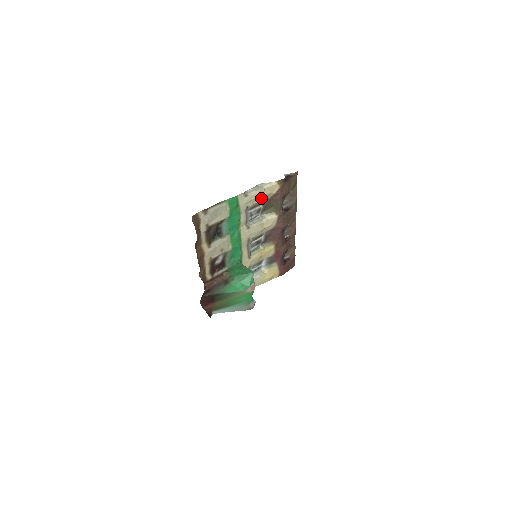
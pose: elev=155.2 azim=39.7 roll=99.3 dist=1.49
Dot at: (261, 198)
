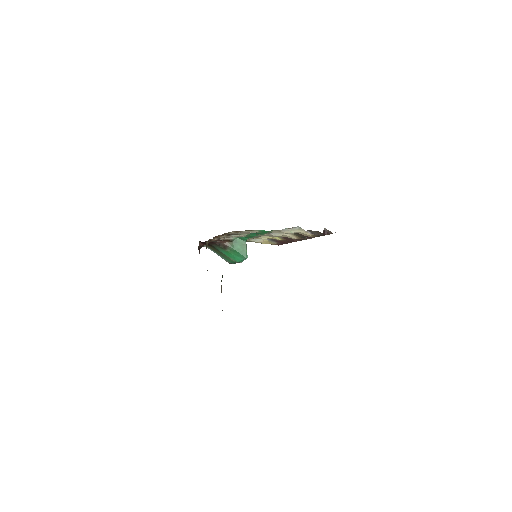
Dot at: occluded
